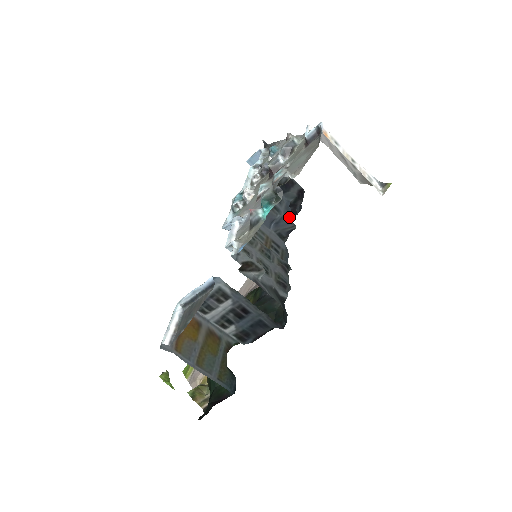
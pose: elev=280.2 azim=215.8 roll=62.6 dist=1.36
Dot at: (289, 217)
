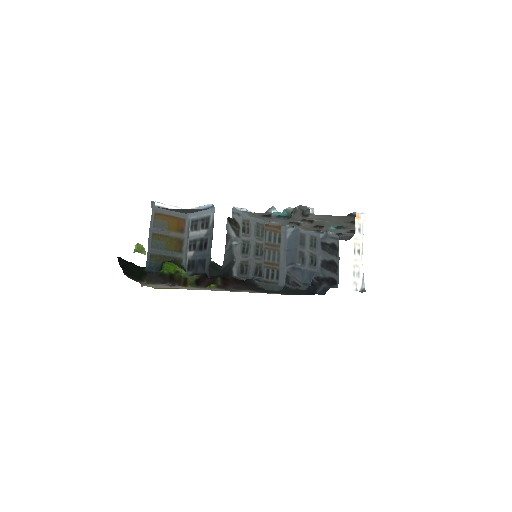
Dot at: (305, 276)
